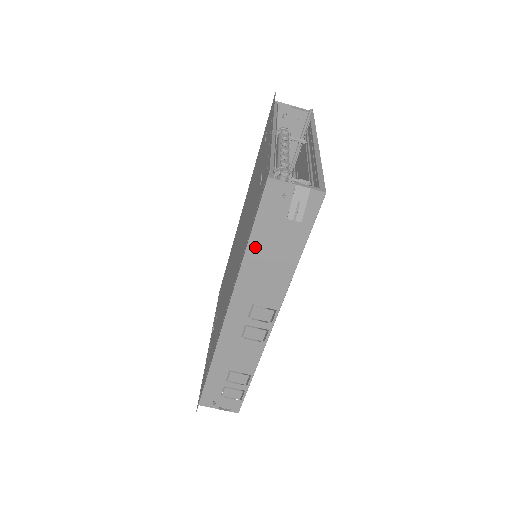
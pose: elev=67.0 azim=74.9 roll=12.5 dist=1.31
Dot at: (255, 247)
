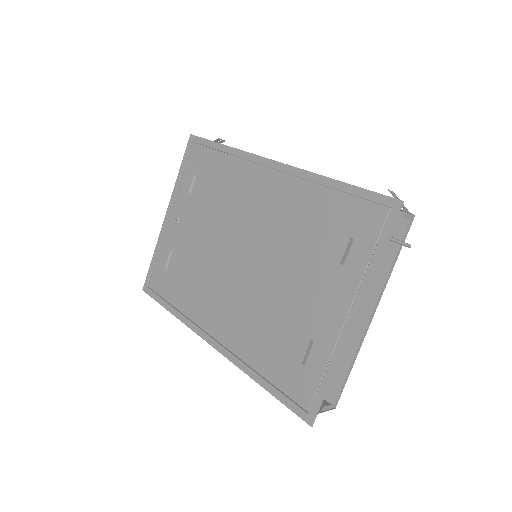
Dot at: occluded
